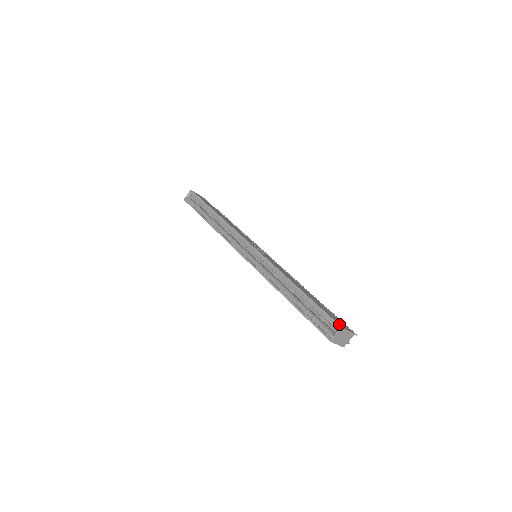
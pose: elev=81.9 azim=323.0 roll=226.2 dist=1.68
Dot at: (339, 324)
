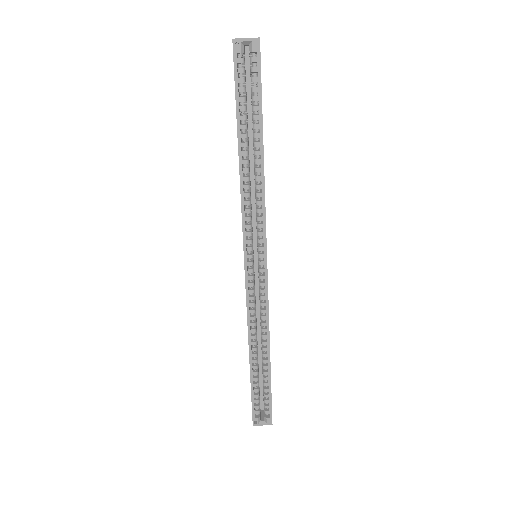
Dot at: occluded
